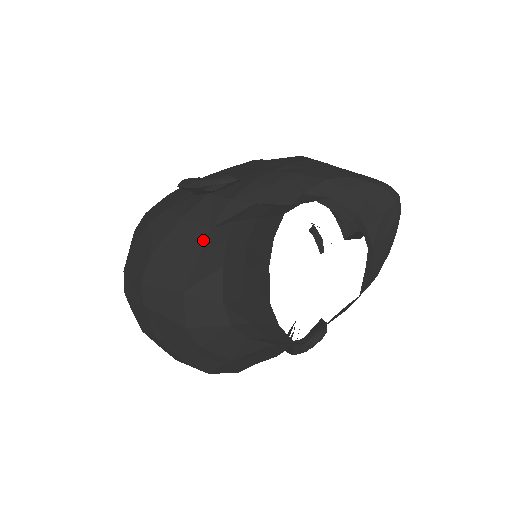
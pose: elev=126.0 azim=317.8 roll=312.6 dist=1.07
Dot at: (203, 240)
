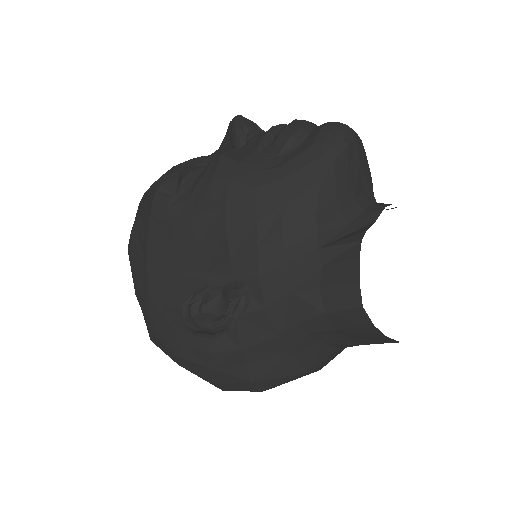
Dot at: (283, 346)
